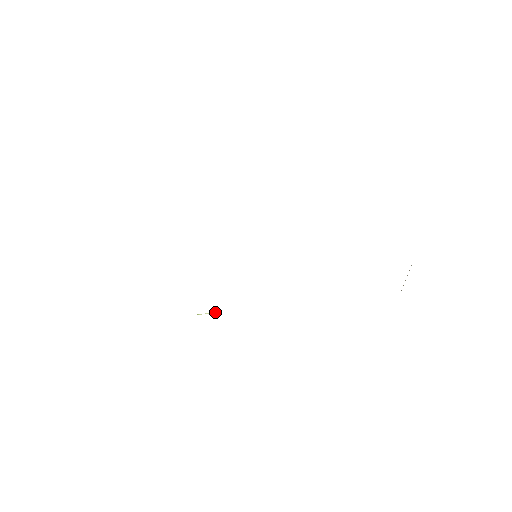
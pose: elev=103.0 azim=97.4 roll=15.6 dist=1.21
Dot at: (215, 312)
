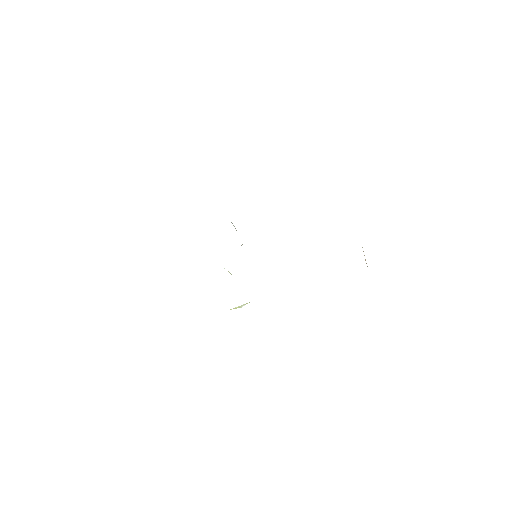
Dot at: (243, 305)
